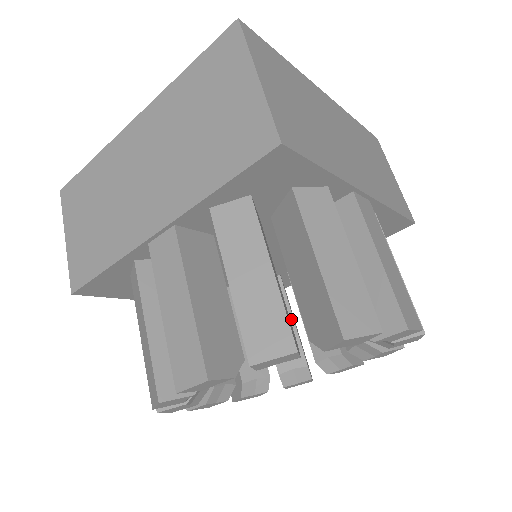
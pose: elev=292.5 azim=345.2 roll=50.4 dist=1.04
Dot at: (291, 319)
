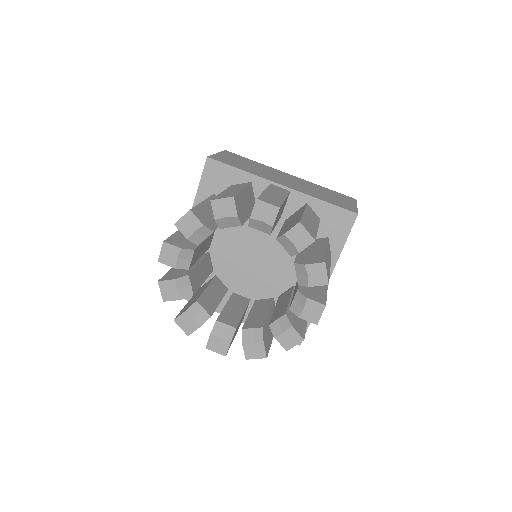
Dot at: (219, 301)
